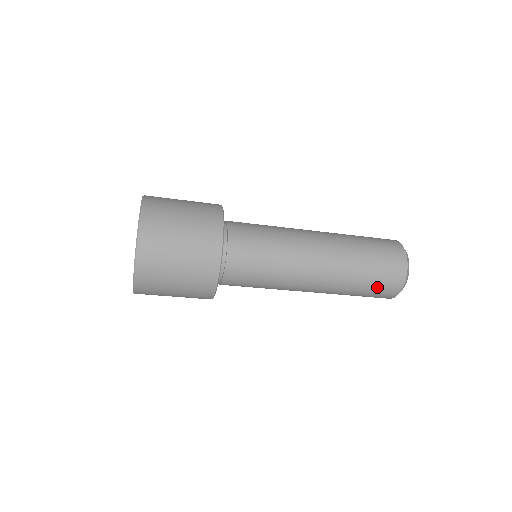
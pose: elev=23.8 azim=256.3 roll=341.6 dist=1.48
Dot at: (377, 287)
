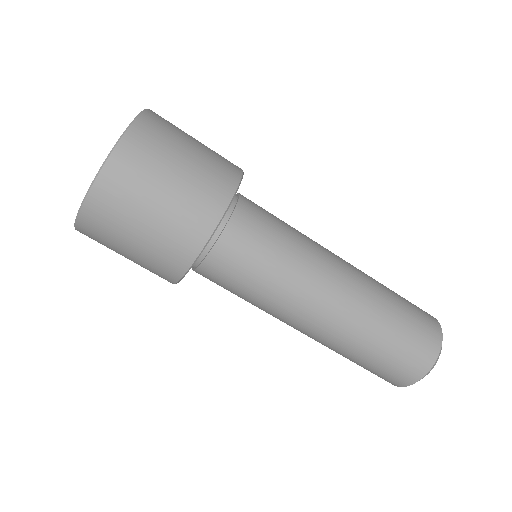
Dot at: (409, 340)
